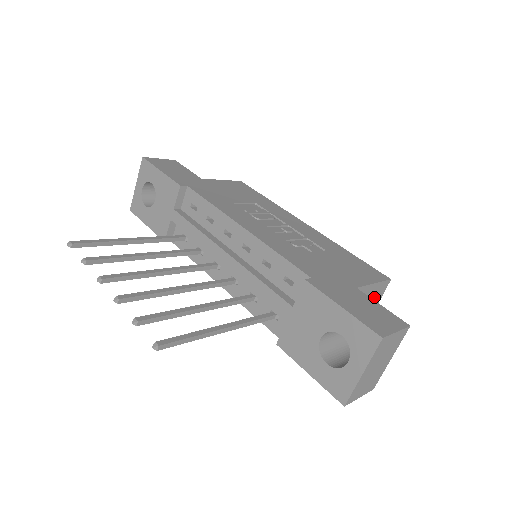
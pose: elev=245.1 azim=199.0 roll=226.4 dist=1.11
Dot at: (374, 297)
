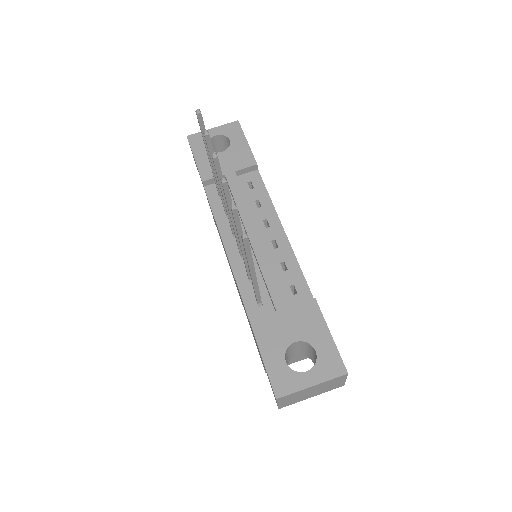
Dot at: occluded
